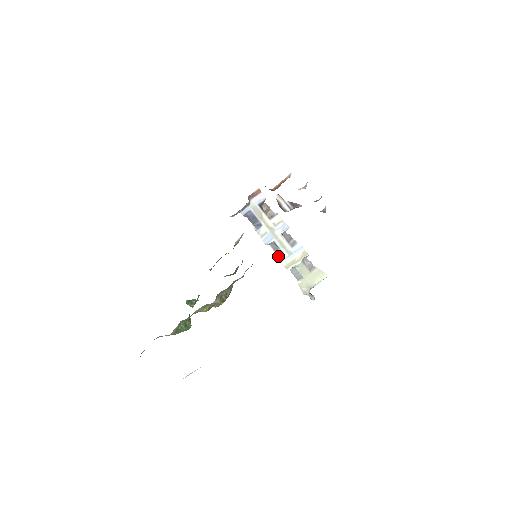
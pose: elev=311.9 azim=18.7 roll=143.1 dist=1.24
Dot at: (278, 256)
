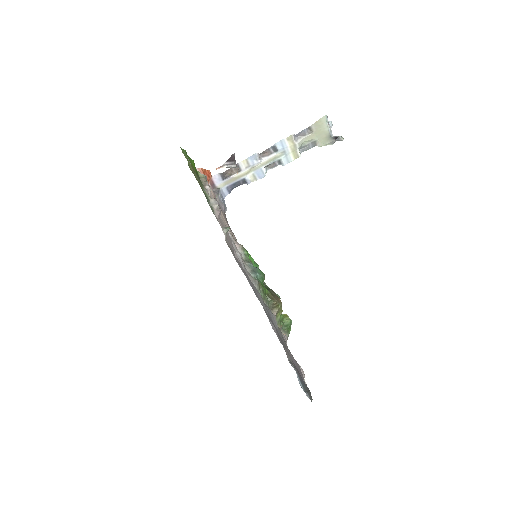
Dot at: (282, 165)
